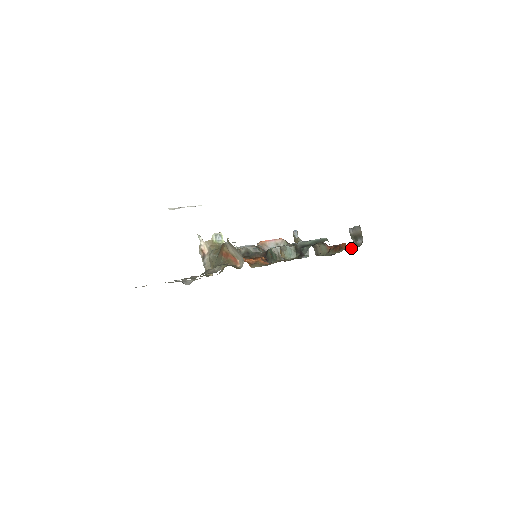
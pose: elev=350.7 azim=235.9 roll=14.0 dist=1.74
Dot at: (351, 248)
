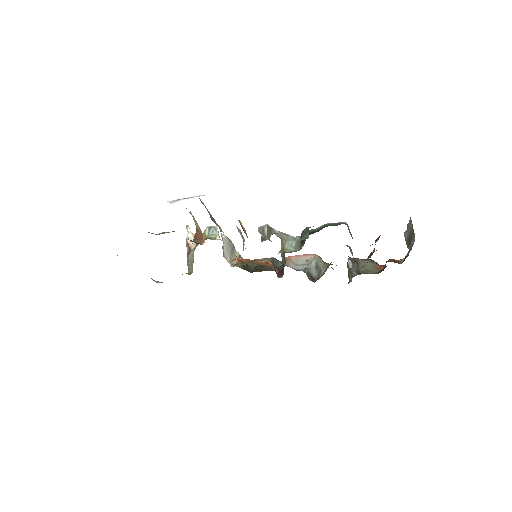
Dot at: occluded
